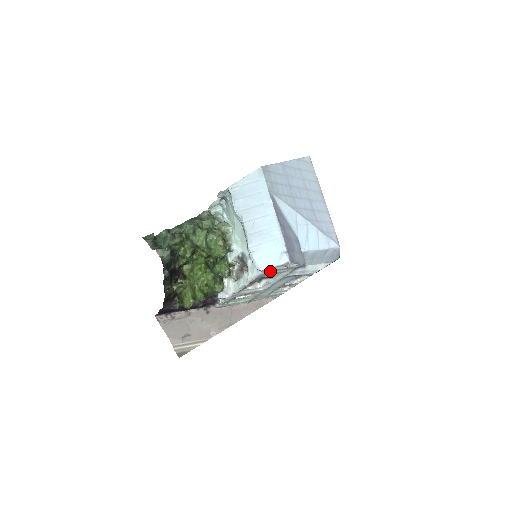
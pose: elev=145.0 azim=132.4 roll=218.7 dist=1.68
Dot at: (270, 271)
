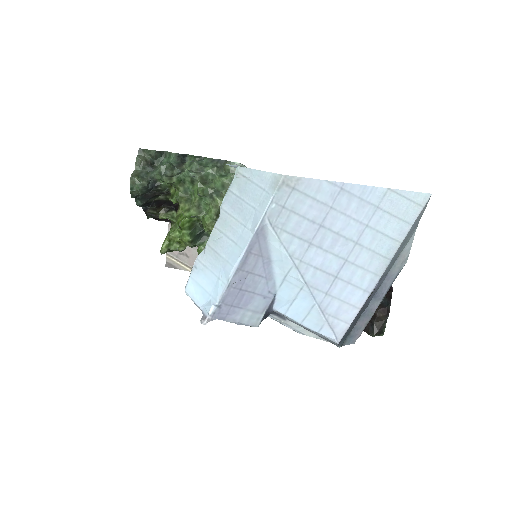
Dot at: occluded
